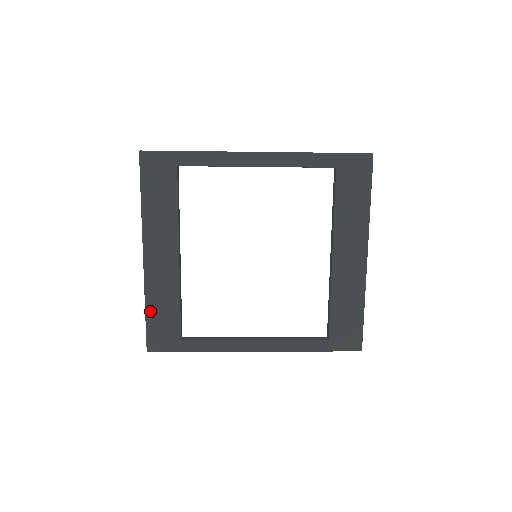
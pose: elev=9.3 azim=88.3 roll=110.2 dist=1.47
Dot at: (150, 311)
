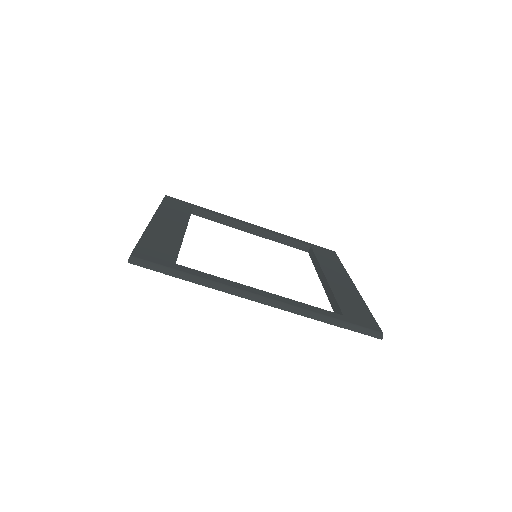
Dot at: (146, 240)
